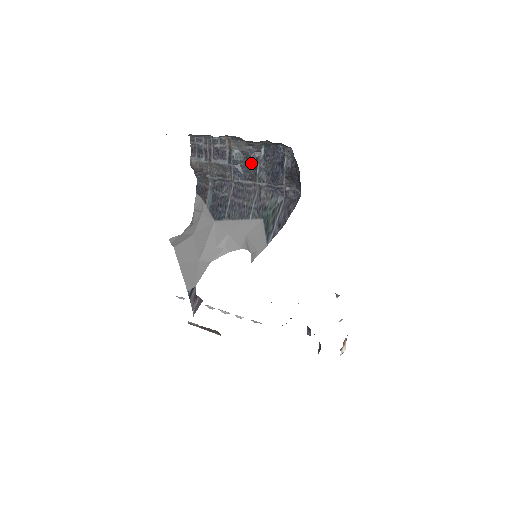
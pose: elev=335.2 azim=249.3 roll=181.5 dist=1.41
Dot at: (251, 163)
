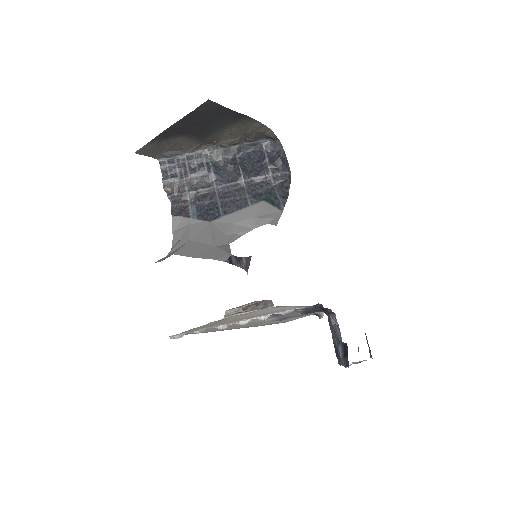
Dot at: (231, 168)
